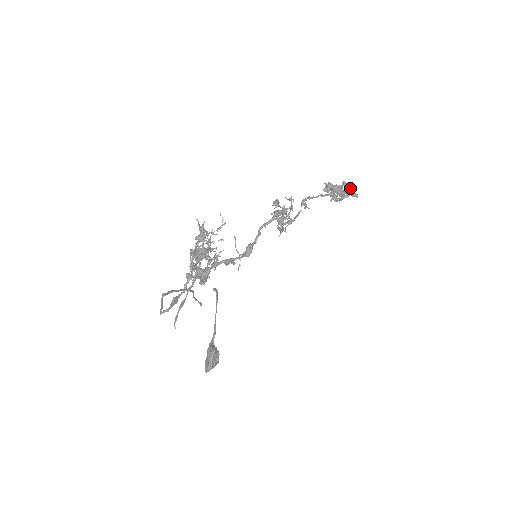
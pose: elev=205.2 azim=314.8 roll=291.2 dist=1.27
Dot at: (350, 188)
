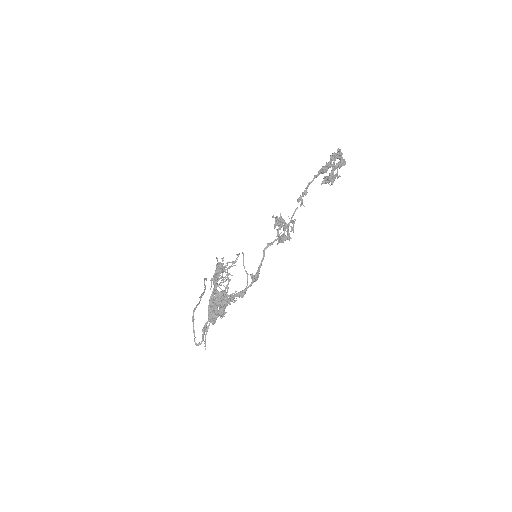
Dot at: (342, 163)
